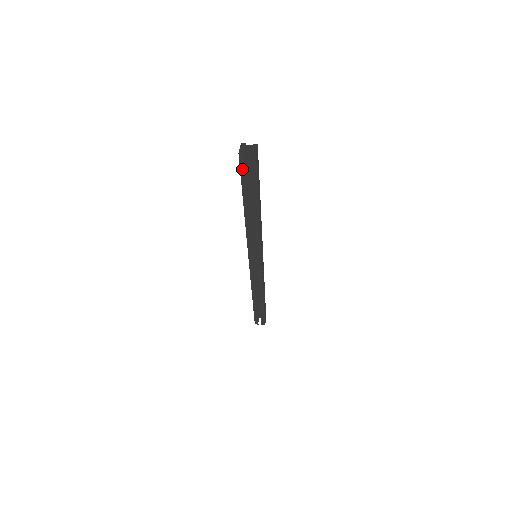
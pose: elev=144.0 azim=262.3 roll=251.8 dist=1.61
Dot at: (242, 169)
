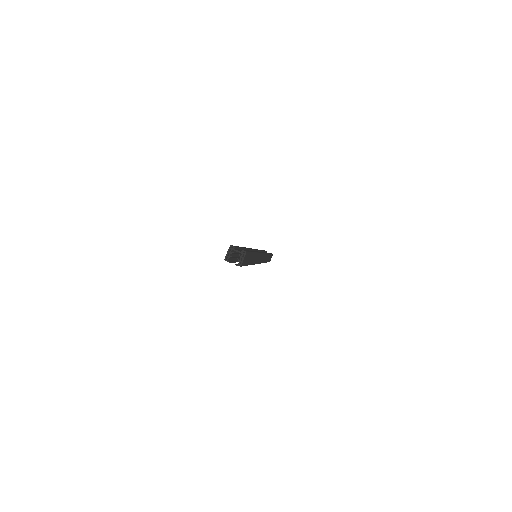
Dot at: occluded
